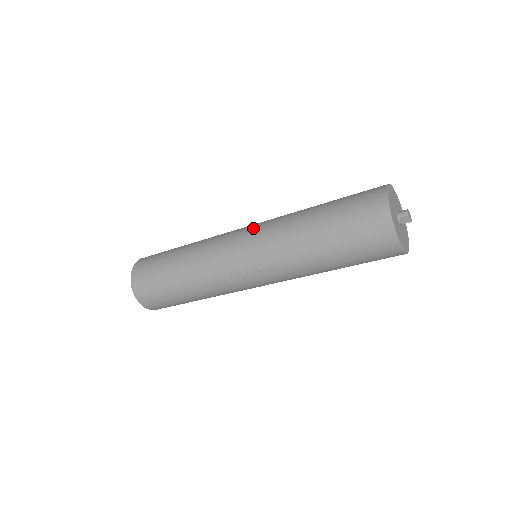
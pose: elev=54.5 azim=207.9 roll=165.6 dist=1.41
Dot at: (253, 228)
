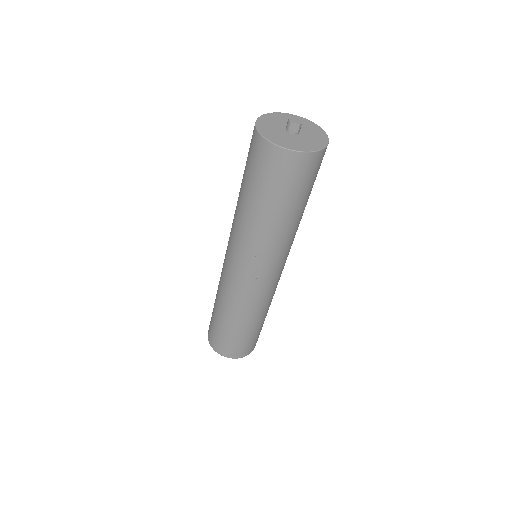
Dot at: occluded
